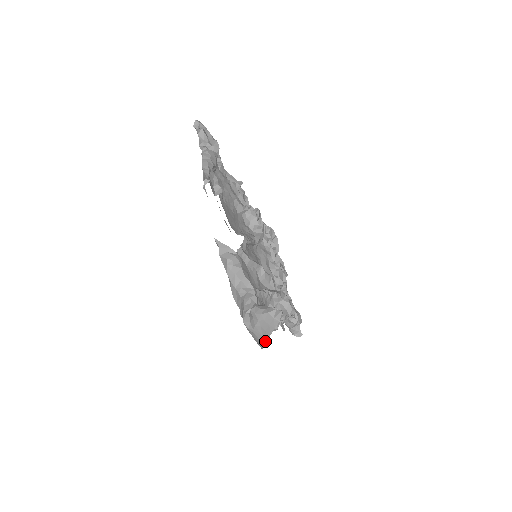
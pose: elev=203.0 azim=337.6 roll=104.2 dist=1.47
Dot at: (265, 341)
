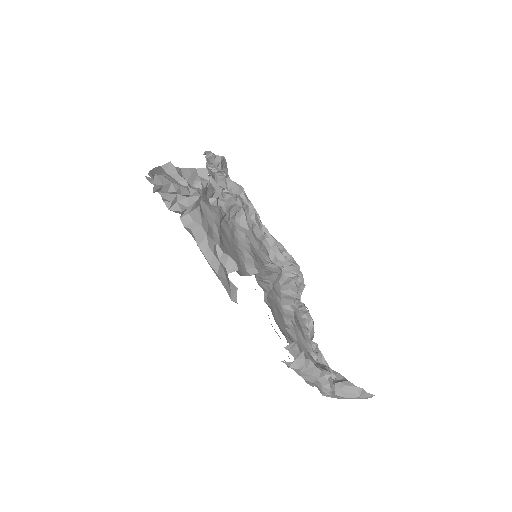
Dot at: occluded
